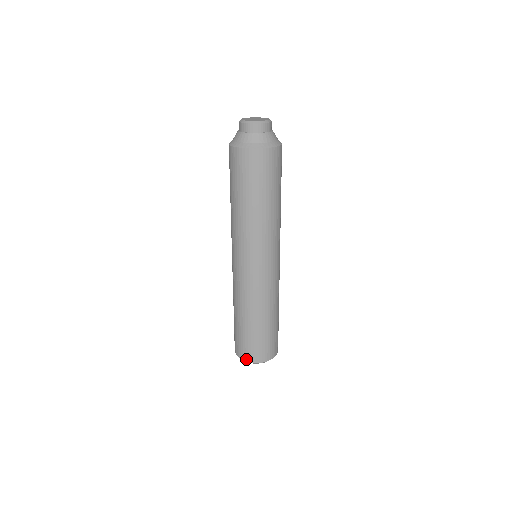
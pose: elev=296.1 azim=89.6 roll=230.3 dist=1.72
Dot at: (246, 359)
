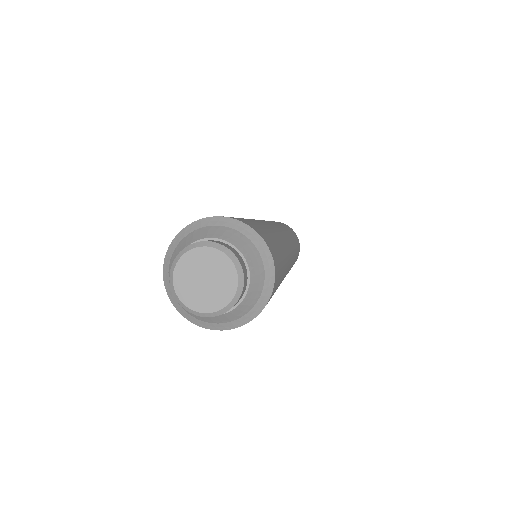
Dot at: occluded
